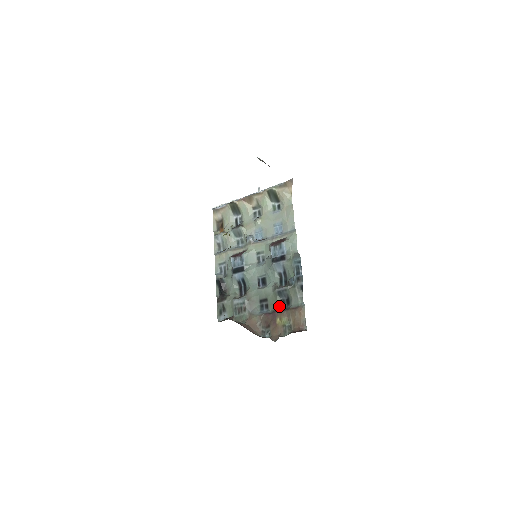
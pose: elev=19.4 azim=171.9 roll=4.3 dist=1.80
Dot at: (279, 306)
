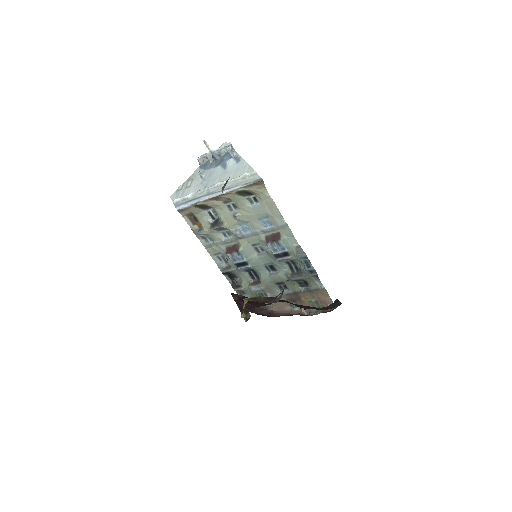
Dot at: (298, 288)
